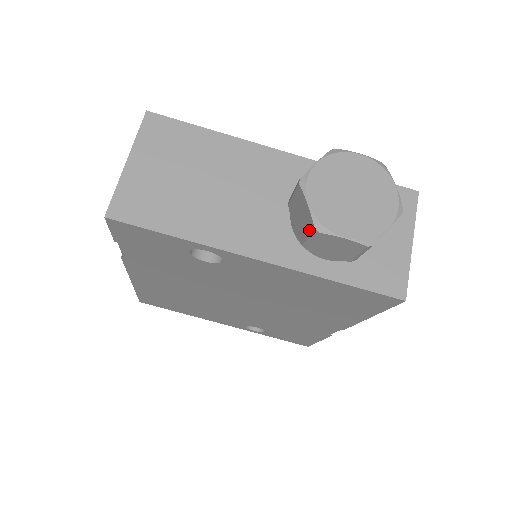
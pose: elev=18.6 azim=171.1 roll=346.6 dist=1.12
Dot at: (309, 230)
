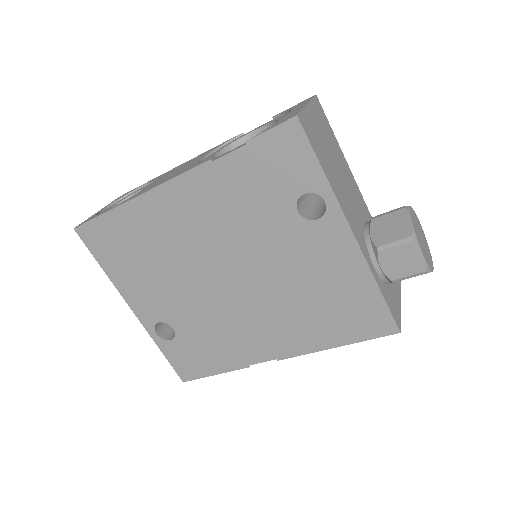
Dot at: (401, 237)
